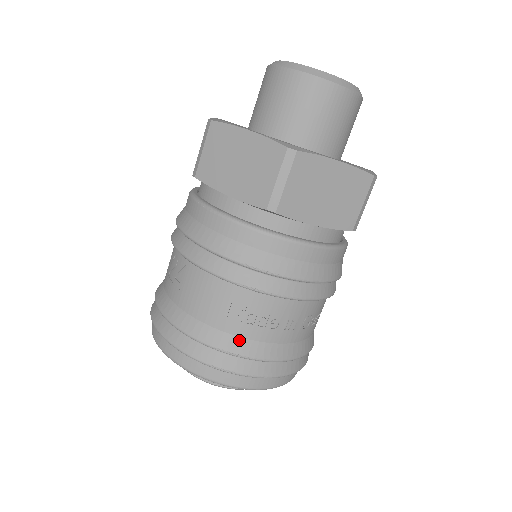
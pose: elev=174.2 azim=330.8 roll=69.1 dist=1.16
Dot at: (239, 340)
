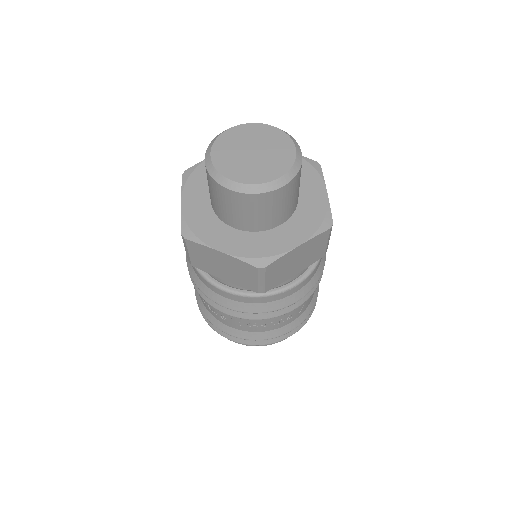
Dot at: (209, 314)
